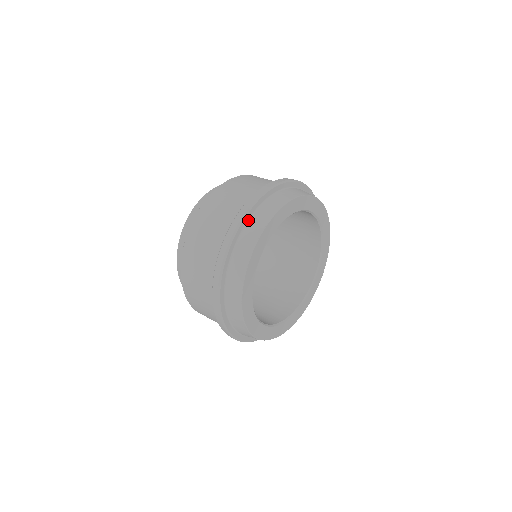
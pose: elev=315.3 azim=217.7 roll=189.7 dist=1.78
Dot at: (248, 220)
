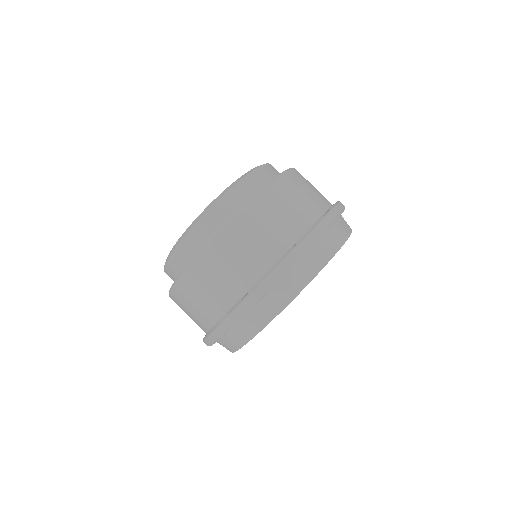
Dot at: (328, 229)
